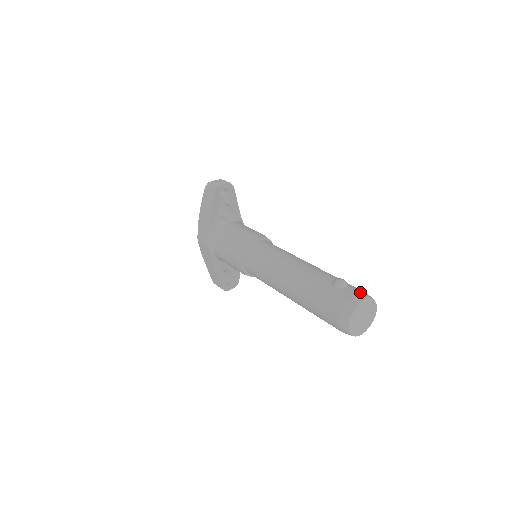
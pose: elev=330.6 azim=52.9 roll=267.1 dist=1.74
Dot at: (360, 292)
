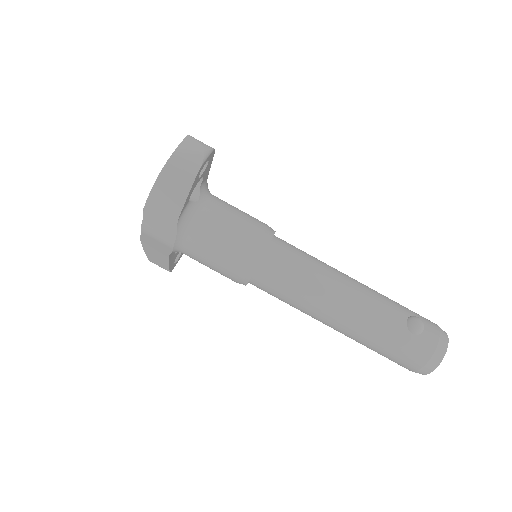
Dot at: (440, 334)
